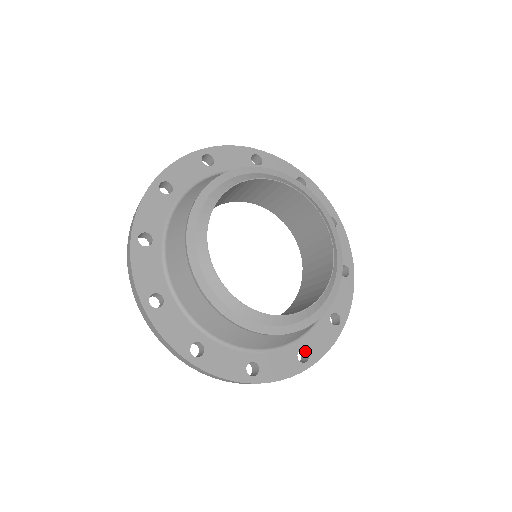
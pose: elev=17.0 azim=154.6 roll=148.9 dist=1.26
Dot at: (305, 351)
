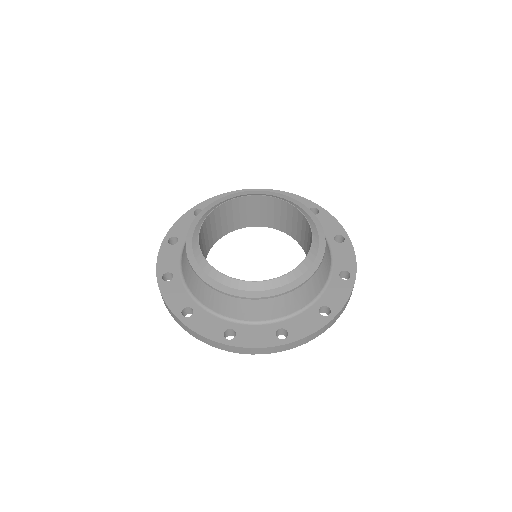
Dot at: (236, 335)
